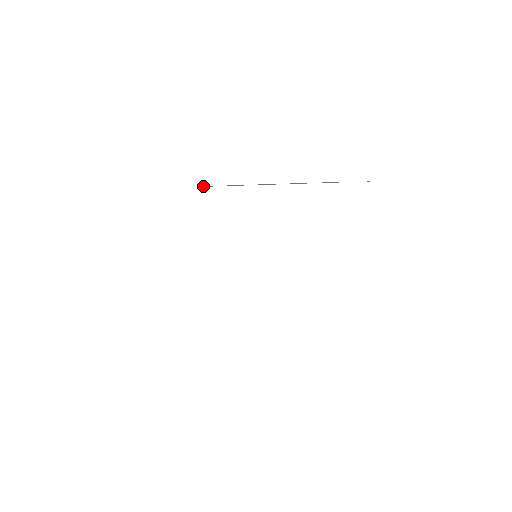
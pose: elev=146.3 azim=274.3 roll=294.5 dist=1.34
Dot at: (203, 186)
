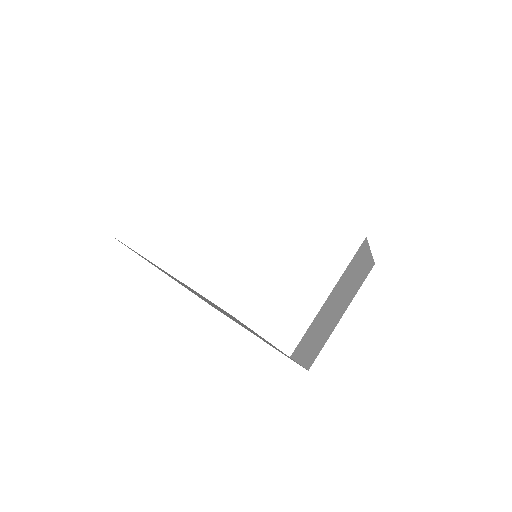
Dot at: occluded
